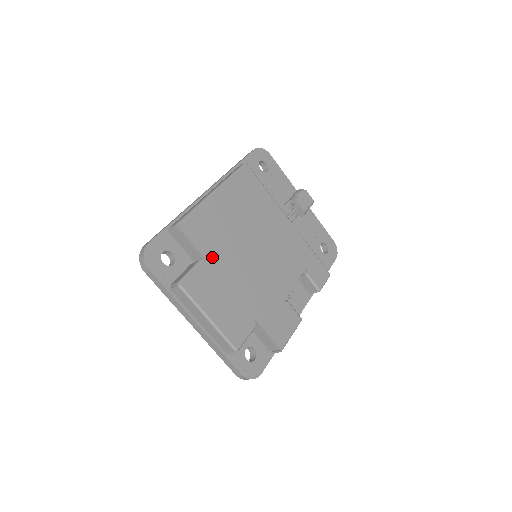
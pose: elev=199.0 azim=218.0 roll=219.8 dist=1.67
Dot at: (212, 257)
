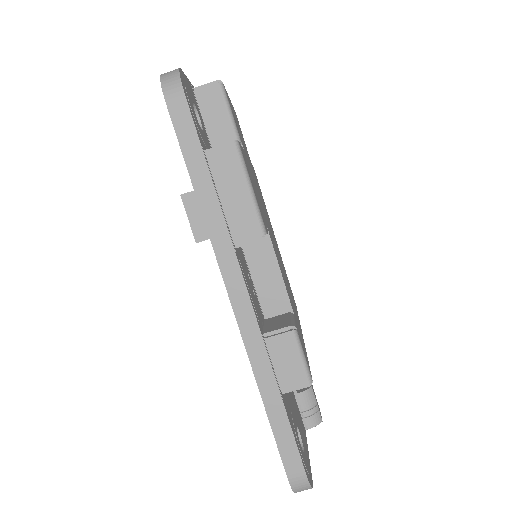
Dot at: occluded
